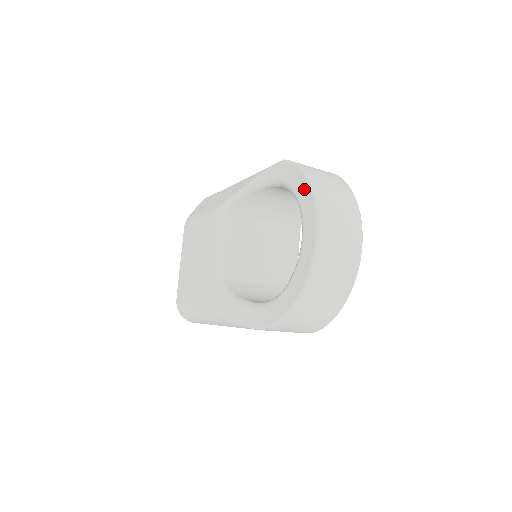
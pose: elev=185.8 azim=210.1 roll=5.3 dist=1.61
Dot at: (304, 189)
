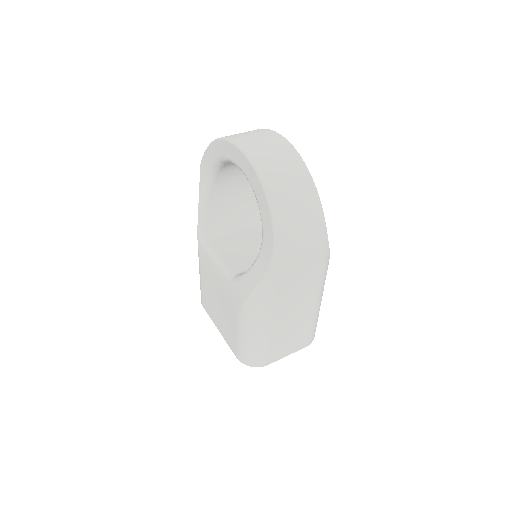
Dot at: (216, 148)
